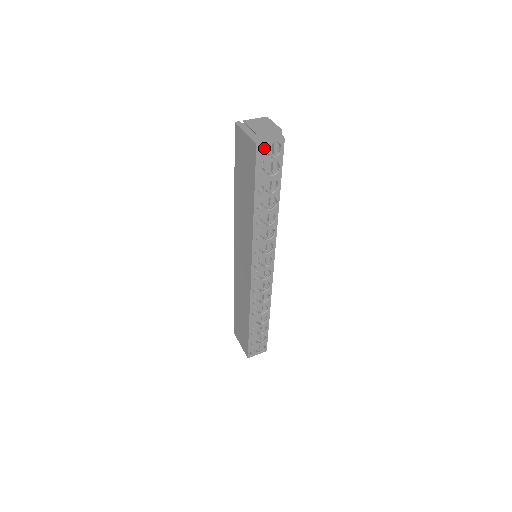
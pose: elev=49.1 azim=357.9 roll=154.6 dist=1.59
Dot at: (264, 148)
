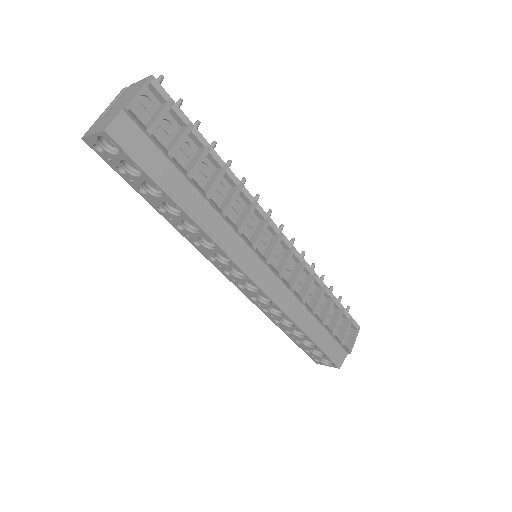
Dot at: (95, 143)
